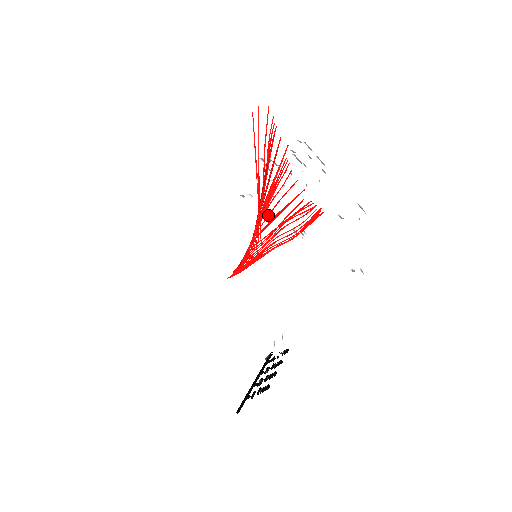
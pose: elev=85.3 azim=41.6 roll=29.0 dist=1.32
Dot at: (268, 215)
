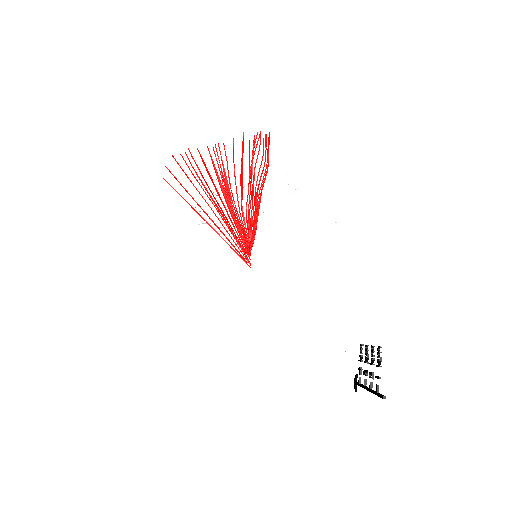
Dot at: occluded
